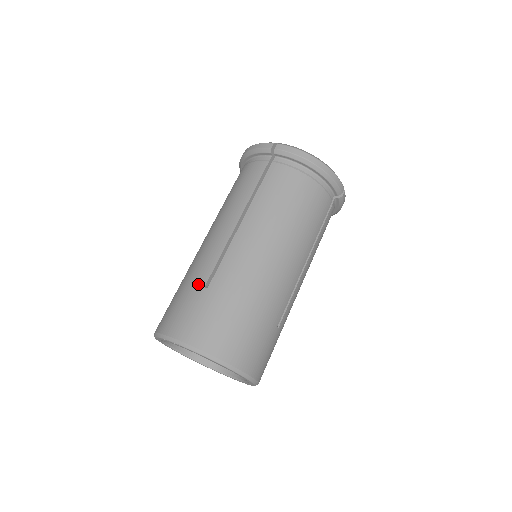
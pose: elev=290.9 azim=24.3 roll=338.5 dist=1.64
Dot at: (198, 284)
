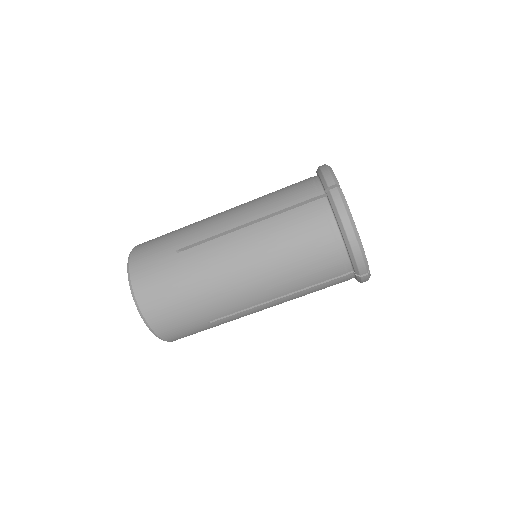
Dot at: (205, 319)
